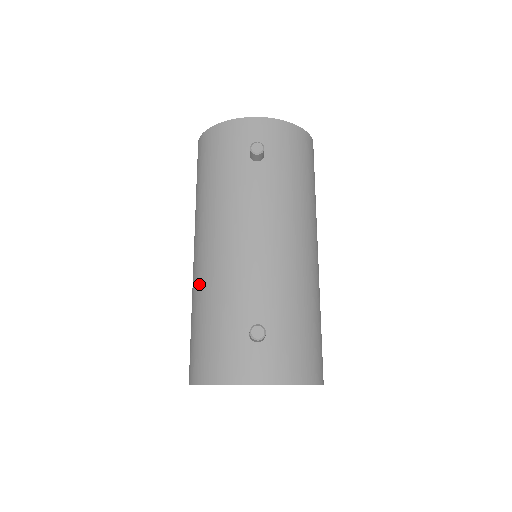
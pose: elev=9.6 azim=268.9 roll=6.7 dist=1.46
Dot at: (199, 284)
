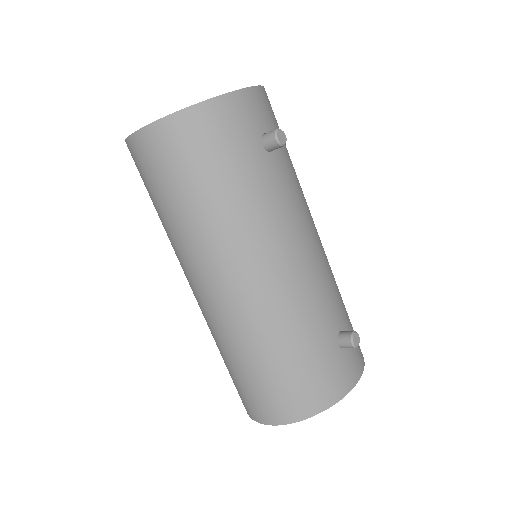
Dot at: (260, 322)
